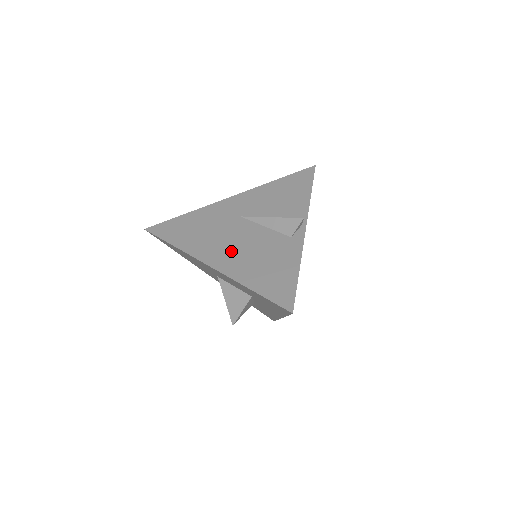
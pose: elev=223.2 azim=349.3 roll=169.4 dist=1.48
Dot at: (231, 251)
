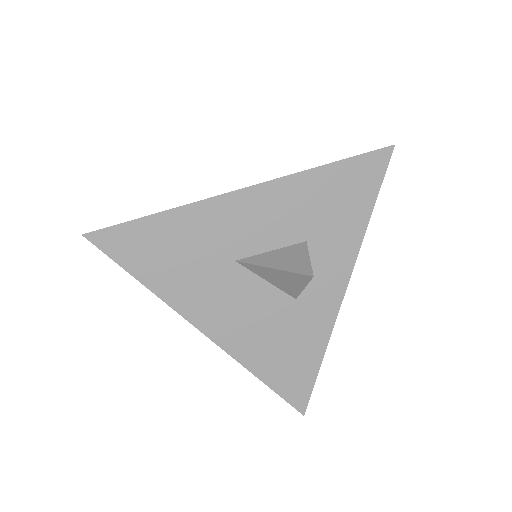
Dot at: occluded
